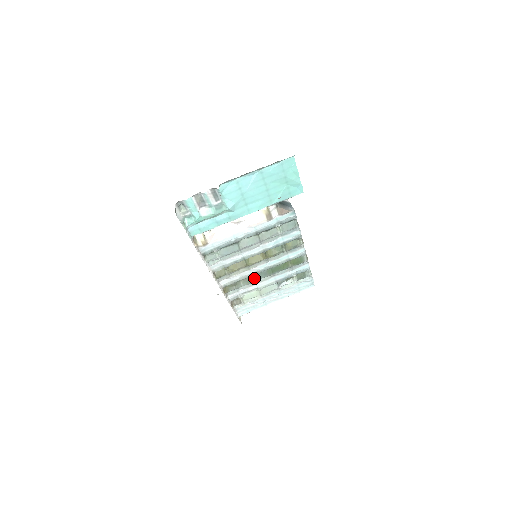
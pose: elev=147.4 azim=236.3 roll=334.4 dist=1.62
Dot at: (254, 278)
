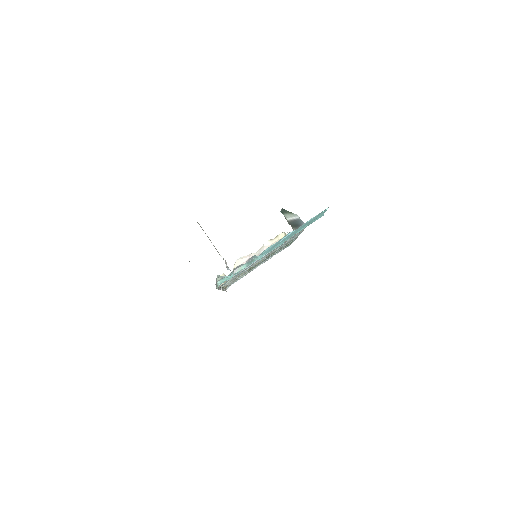
Dot at: (250, 269)
